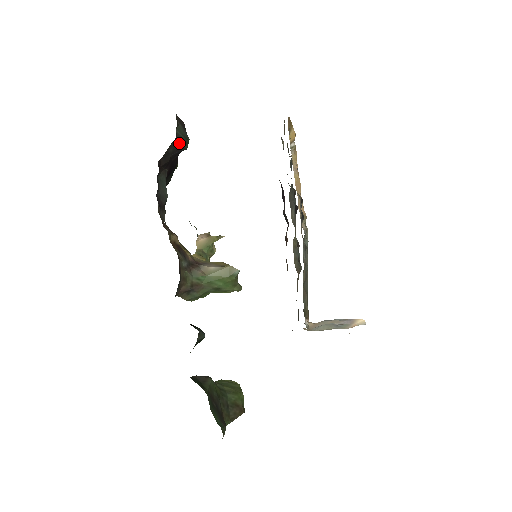
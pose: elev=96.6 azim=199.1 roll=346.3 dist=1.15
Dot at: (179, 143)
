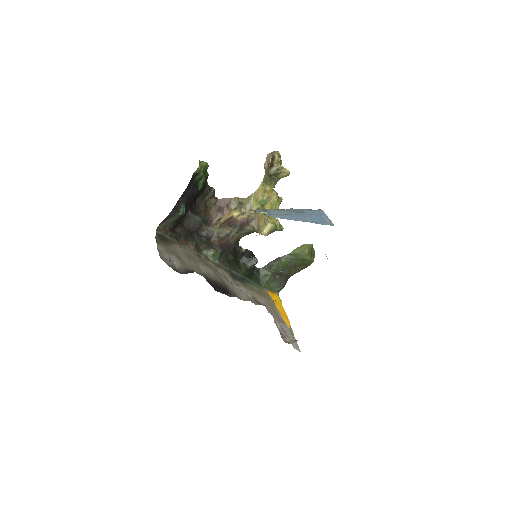
Dot at: (176, 222)
